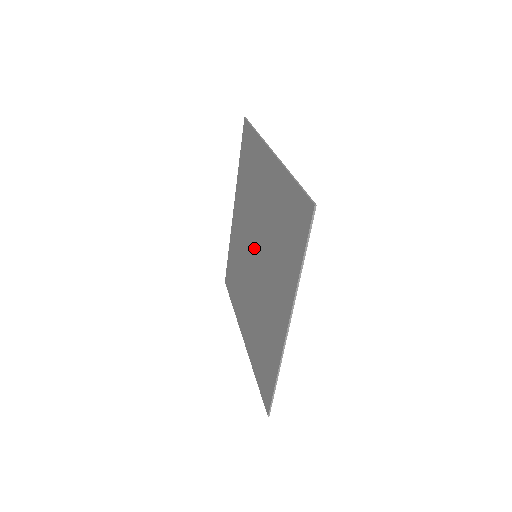
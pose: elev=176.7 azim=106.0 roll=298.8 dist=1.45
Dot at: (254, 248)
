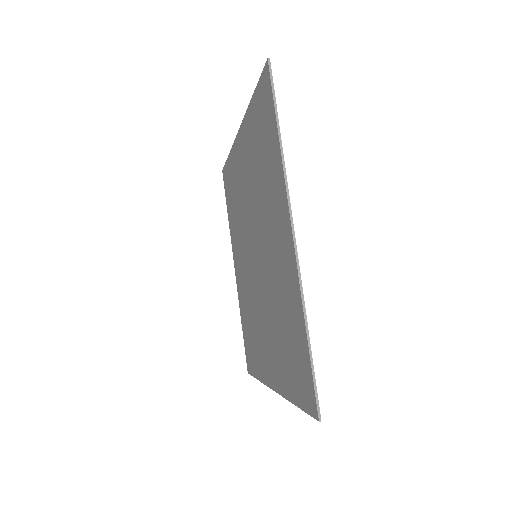
Dot at: (255, 247)
